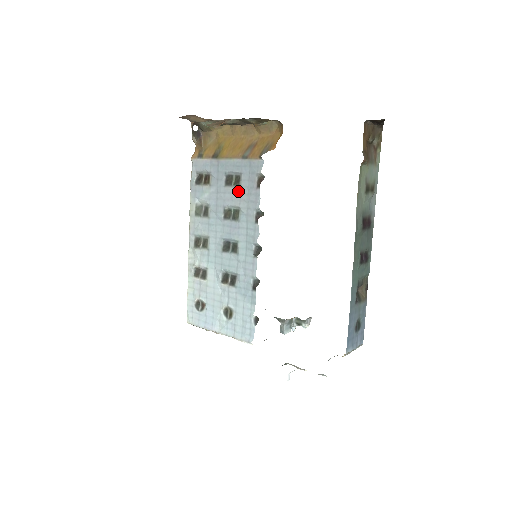
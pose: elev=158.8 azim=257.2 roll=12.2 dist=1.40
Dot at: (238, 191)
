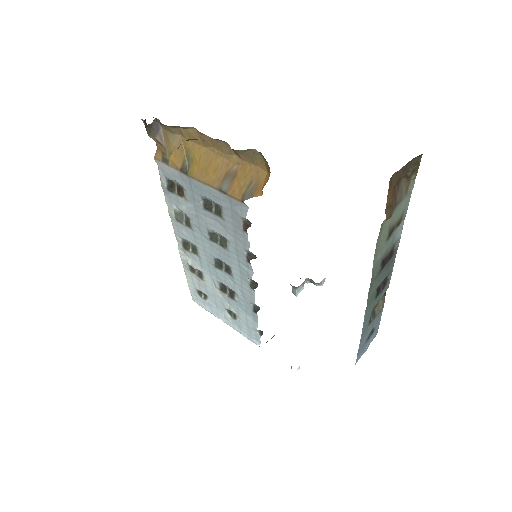
Dot at: (221, 222)
